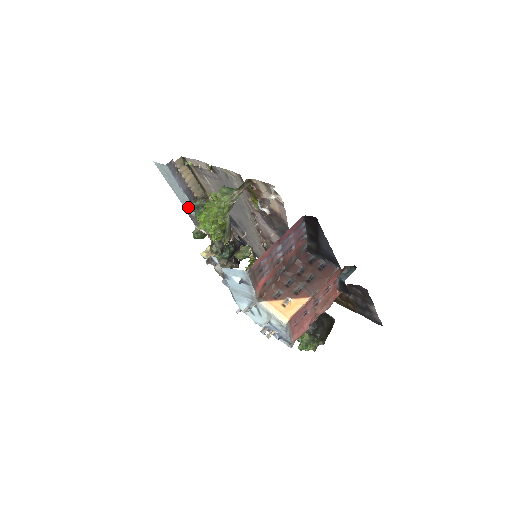
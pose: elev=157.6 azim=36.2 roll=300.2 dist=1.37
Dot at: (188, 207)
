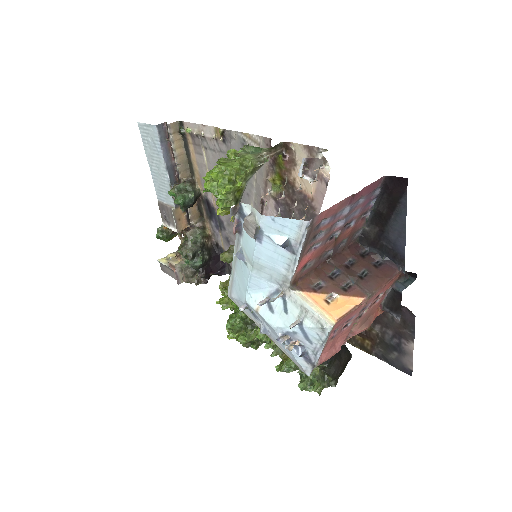
Dot at: (163, 193)
